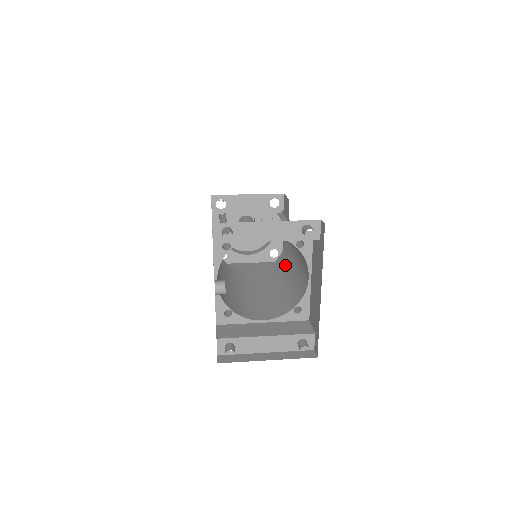
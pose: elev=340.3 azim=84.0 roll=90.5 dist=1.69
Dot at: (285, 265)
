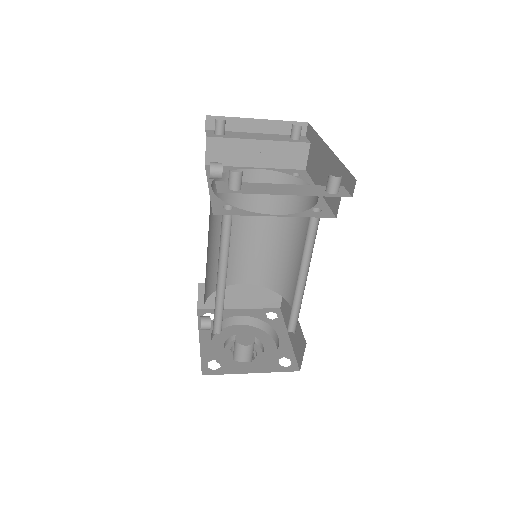
Dot at: occluded
